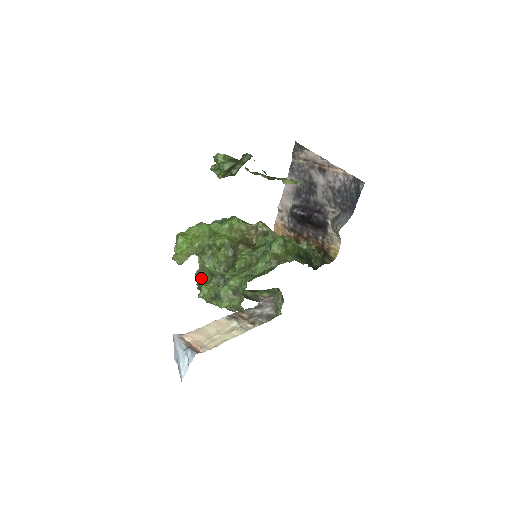
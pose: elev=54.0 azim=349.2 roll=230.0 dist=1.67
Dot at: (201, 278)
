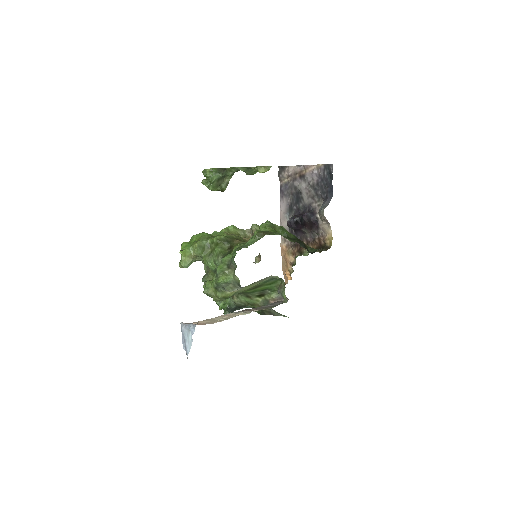
Dot at: (207, 280)
